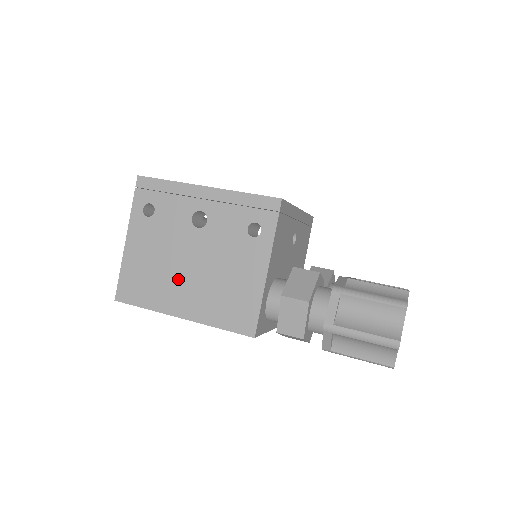
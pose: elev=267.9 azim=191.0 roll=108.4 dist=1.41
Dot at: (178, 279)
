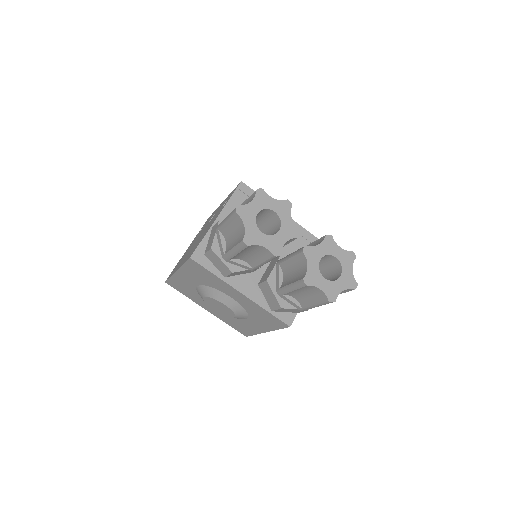
Dot at: occluded
